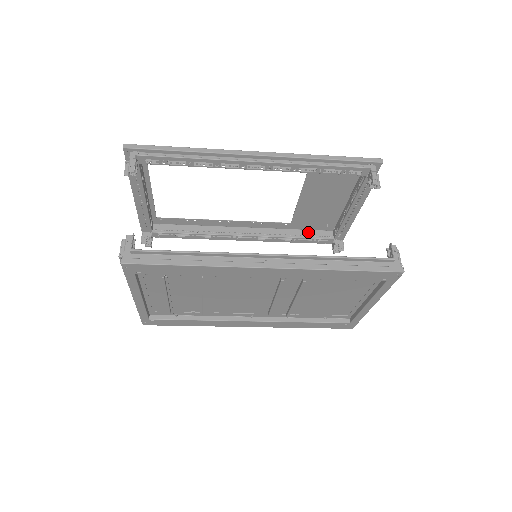
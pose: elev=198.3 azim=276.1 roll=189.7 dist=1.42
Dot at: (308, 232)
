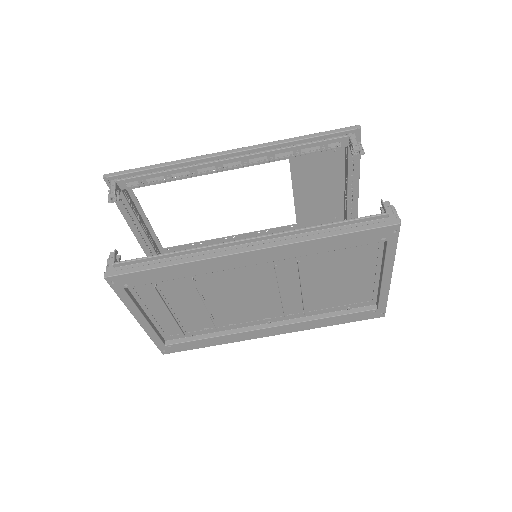
Dot at: occluded
